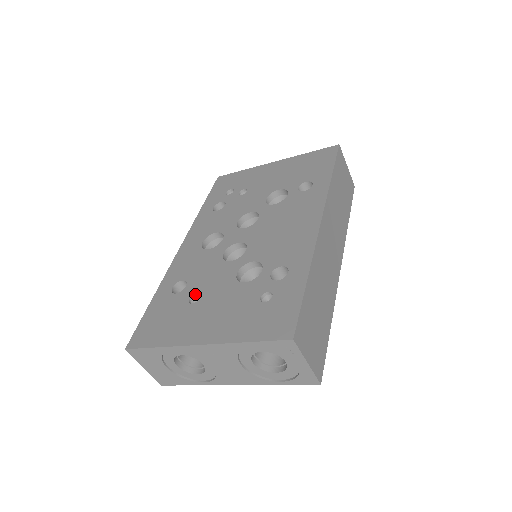
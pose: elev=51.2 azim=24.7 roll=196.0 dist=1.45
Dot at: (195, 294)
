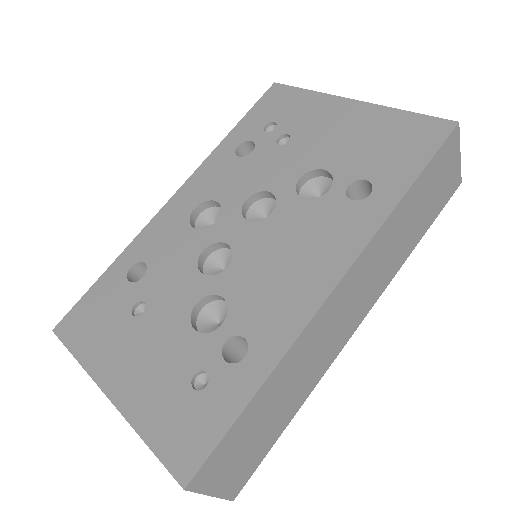
Dot at: (143, 301)
